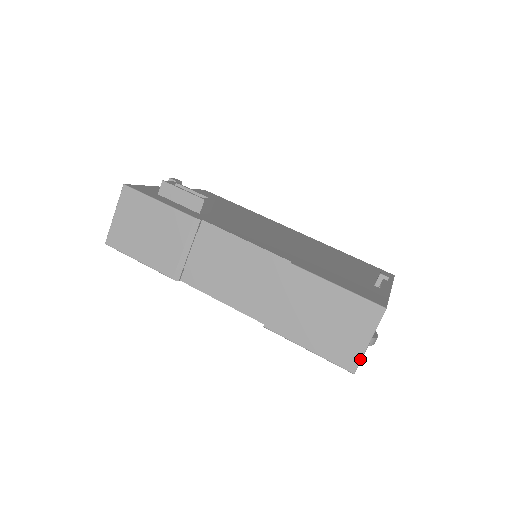
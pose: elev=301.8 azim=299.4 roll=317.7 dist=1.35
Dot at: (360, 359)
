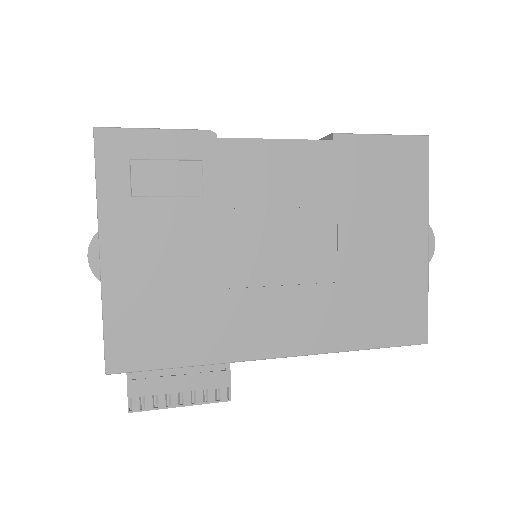
Dot at: occluded
